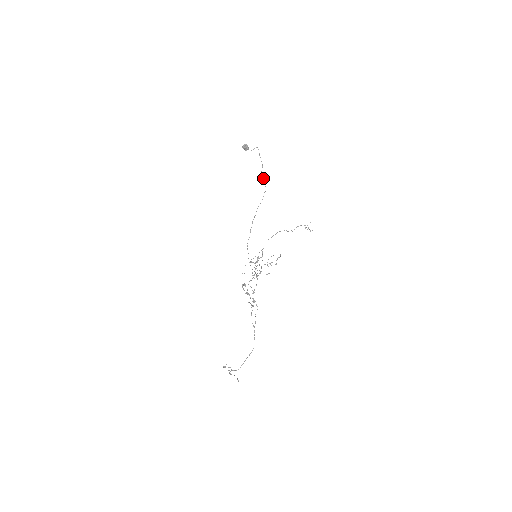
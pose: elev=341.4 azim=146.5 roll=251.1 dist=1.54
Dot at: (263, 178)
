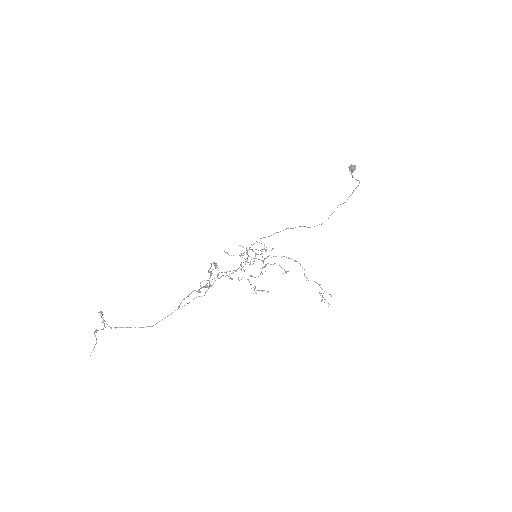
Dot at: (333, 212)
